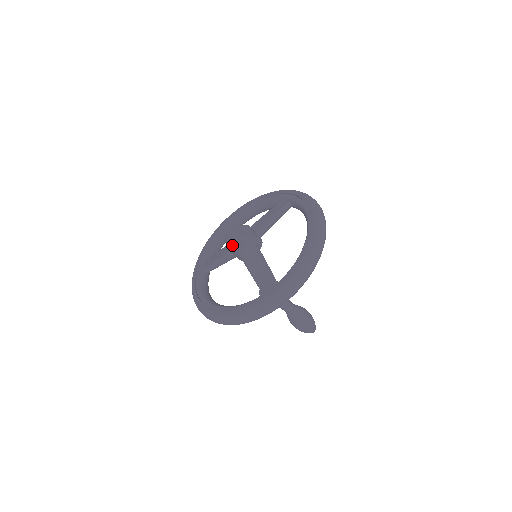
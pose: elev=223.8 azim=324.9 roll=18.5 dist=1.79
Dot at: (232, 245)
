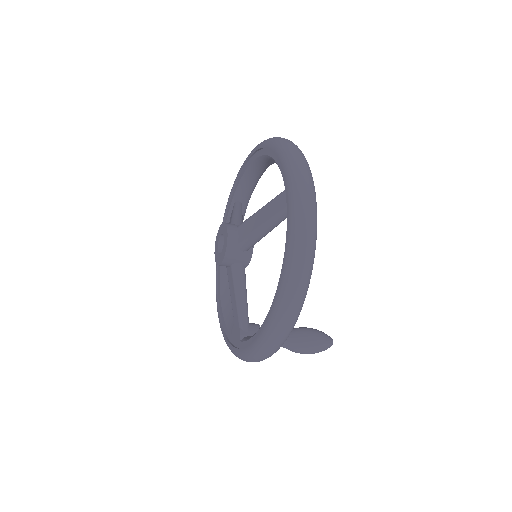
Dot at: (216, 250)
